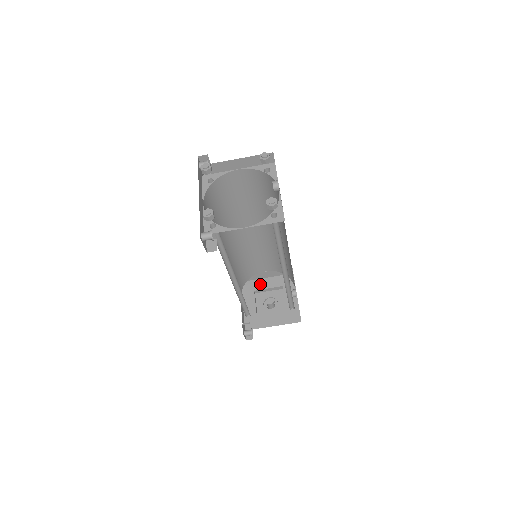
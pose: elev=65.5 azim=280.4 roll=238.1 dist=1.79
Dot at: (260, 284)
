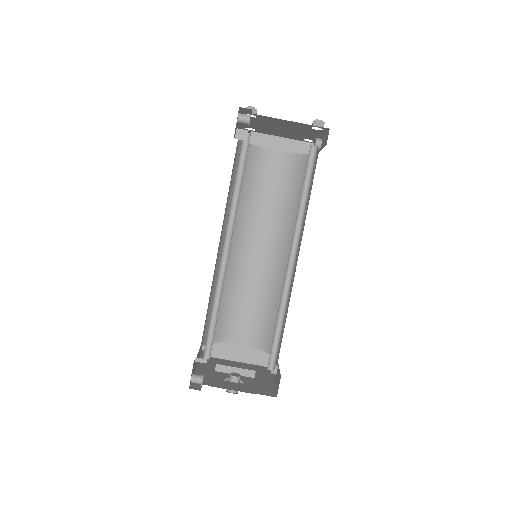
Dot at: (226, 362)
